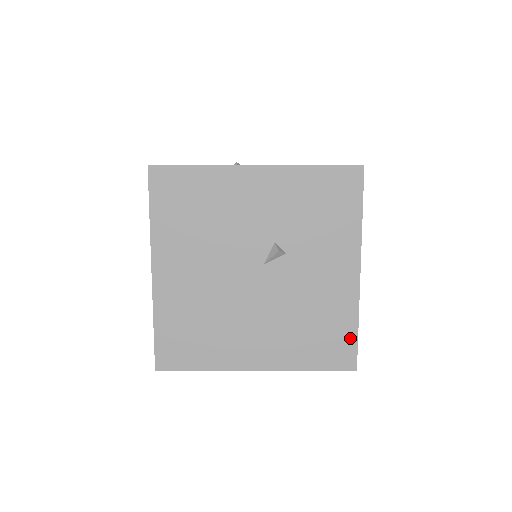
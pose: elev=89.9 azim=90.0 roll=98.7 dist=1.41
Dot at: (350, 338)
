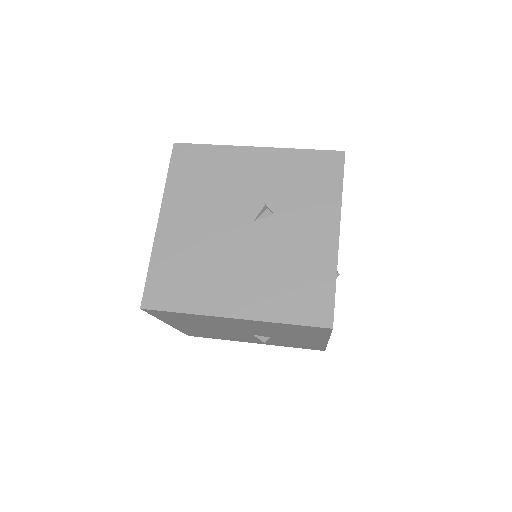
Dot at: (327, 294)
